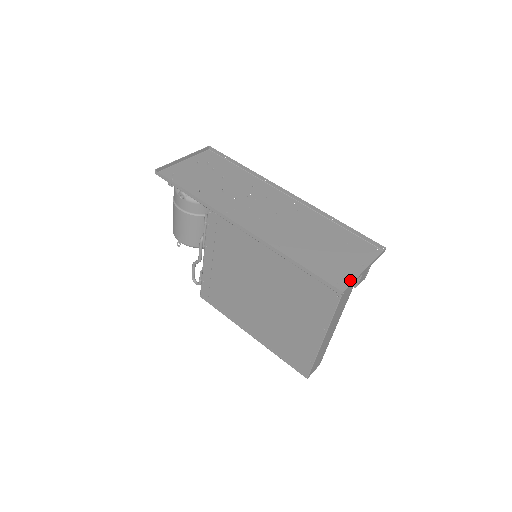
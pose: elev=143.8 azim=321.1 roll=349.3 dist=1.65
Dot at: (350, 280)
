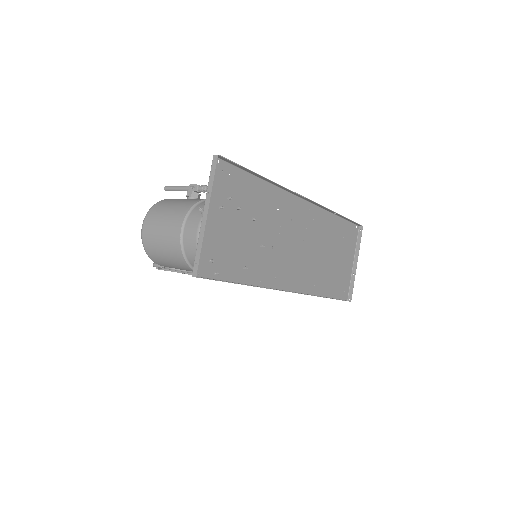
Dot at: (349, 281)
